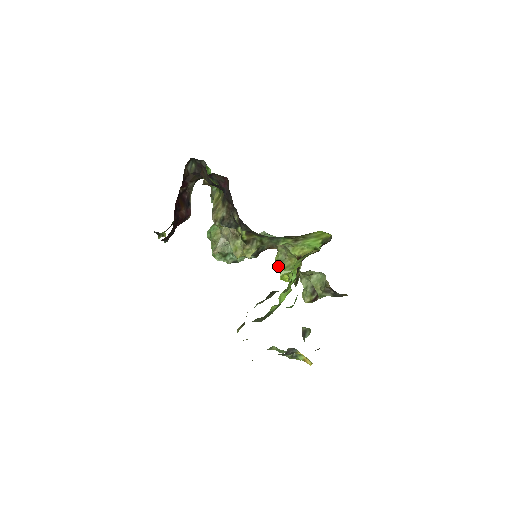
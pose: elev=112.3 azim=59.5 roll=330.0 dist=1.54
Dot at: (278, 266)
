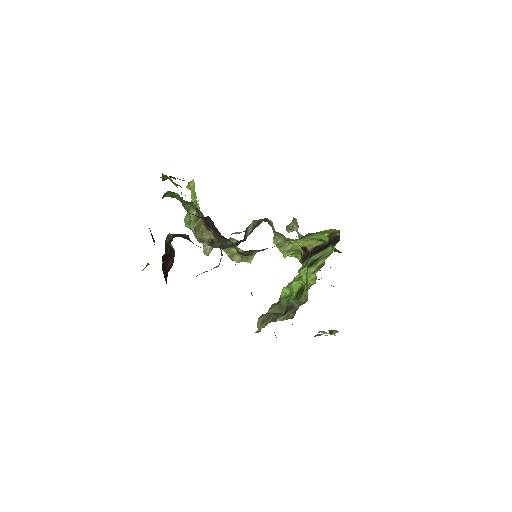
Dot at: (279, 250)
